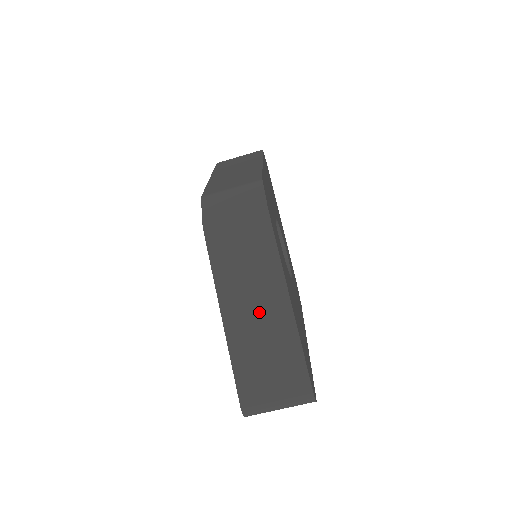
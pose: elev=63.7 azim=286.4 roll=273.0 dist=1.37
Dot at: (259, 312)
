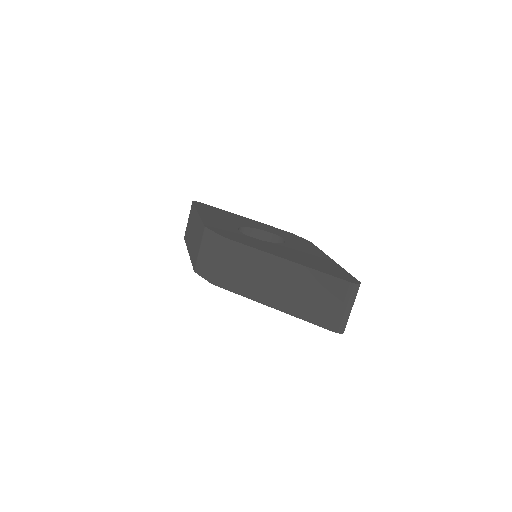
Dot at: (283, 284)
